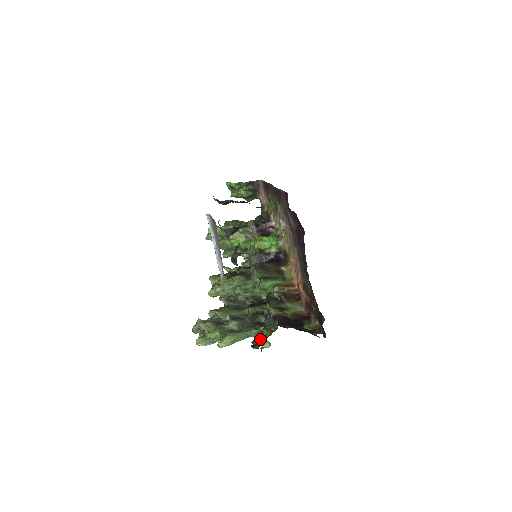
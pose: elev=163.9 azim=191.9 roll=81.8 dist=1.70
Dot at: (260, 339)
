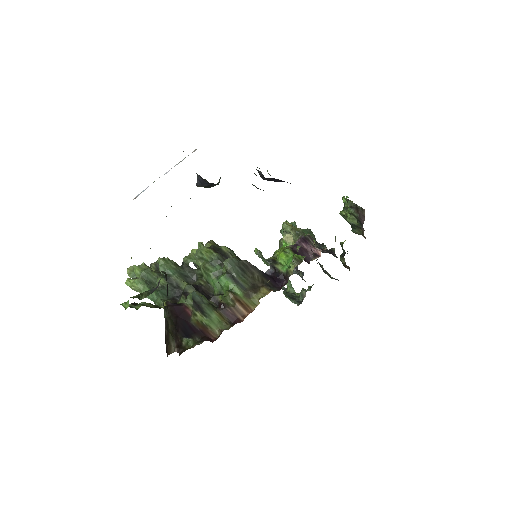
Dot at: (145, 305)
